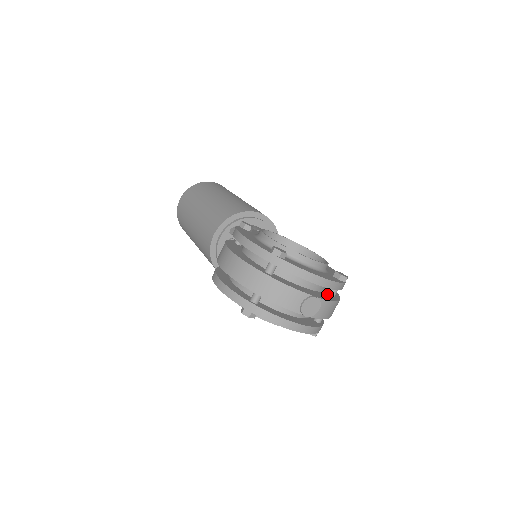
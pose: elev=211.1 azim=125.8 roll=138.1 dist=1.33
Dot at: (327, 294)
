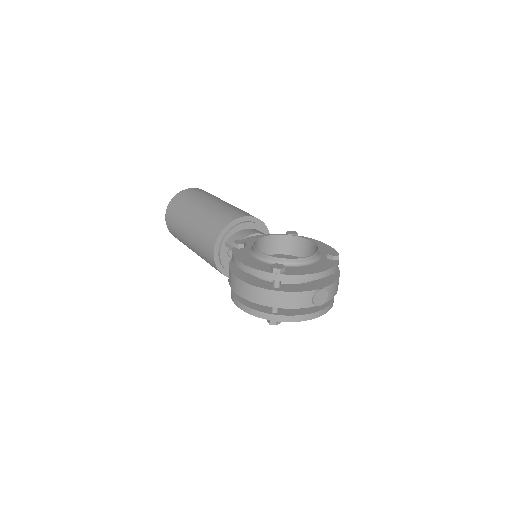
Dot at: occluded
